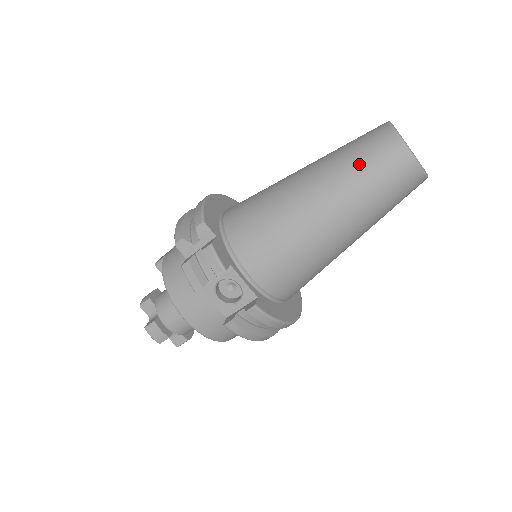
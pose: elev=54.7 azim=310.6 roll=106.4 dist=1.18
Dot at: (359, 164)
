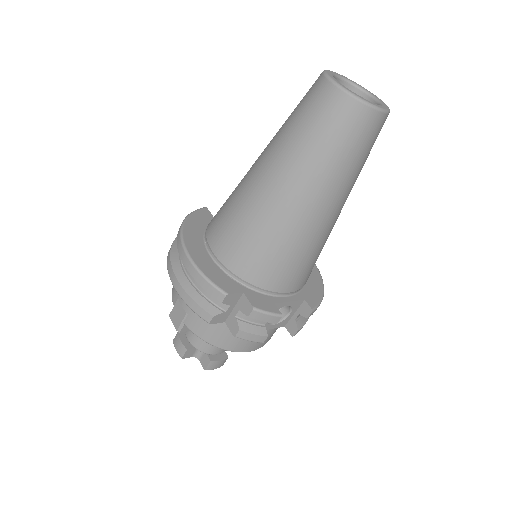
Dot at: (337, 151)
